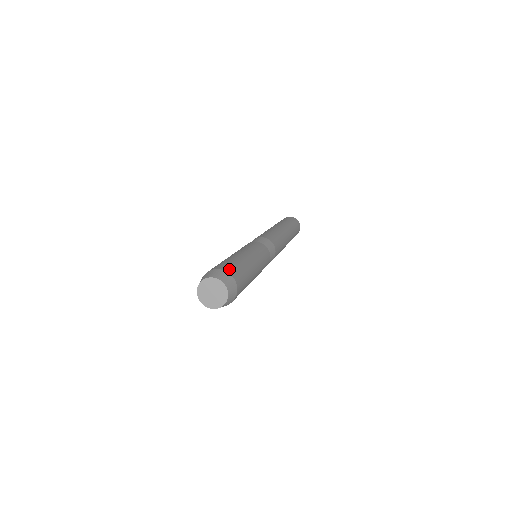
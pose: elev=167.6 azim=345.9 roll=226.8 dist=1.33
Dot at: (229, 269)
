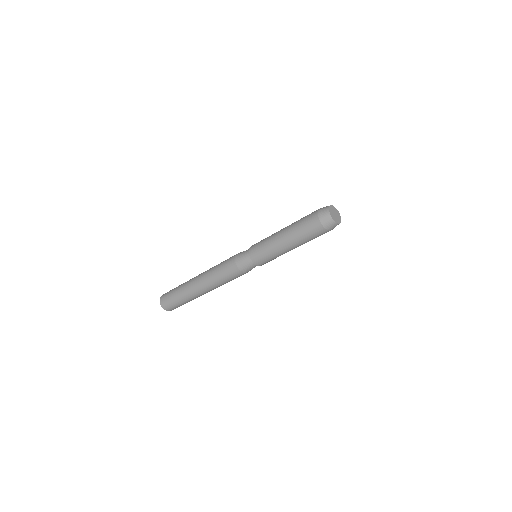
Dot at: occluded
